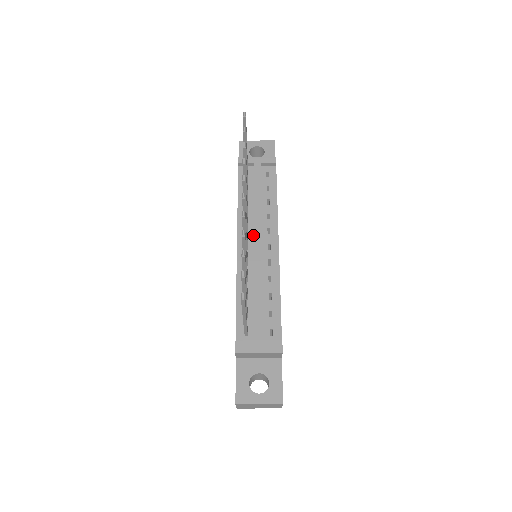
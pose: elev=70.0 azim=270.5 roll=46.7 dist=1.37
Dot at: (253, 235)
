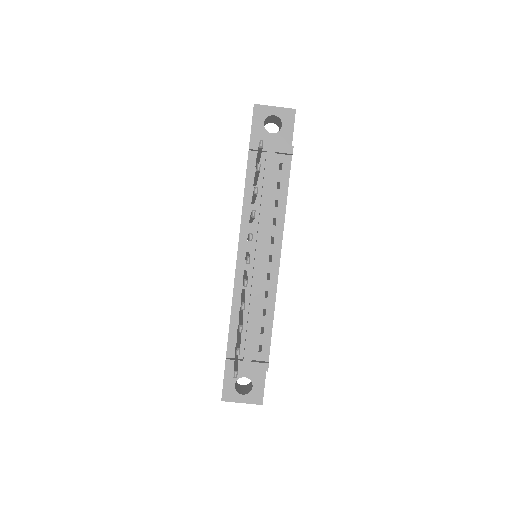
Dot at: (255, 243)
